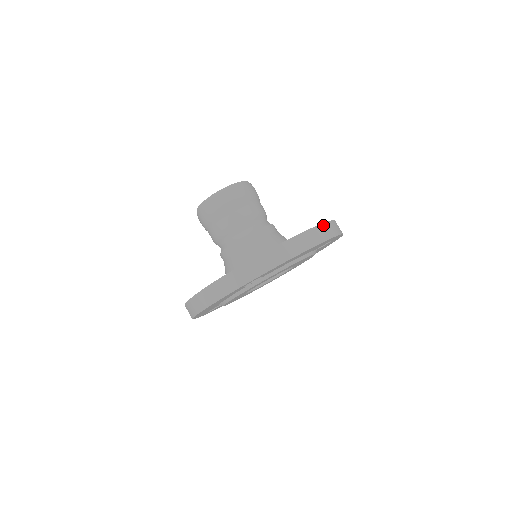
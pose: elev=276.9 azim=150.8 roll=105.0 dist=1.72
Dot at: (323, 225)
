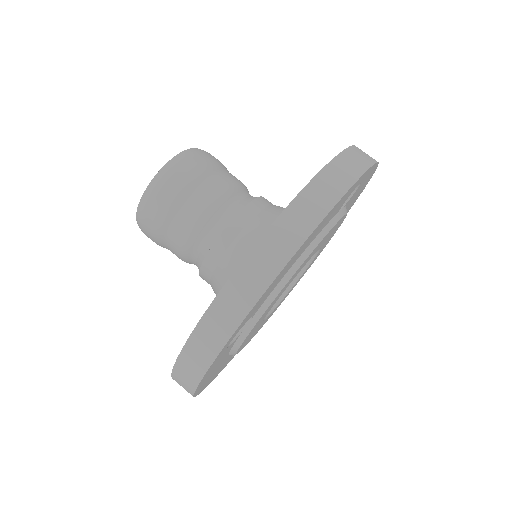
Dot at: (316, 180)
